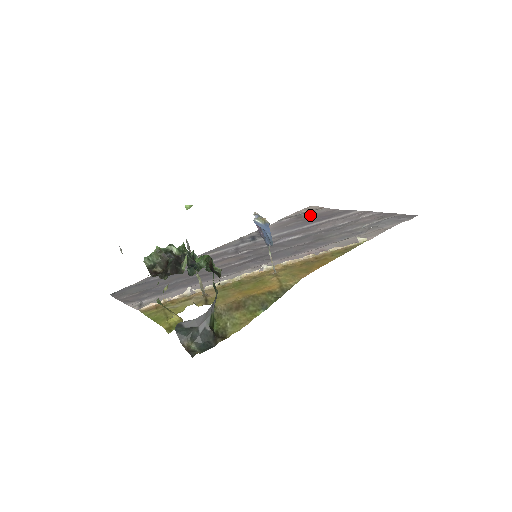
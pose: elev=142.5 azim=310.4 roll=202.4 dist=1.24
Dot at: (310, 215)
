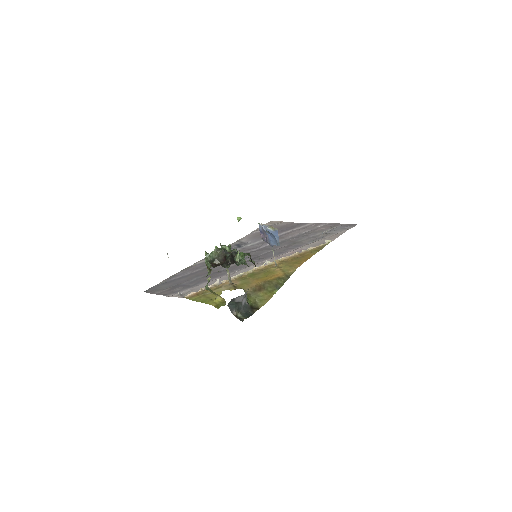
Dot at: (275, 227)
